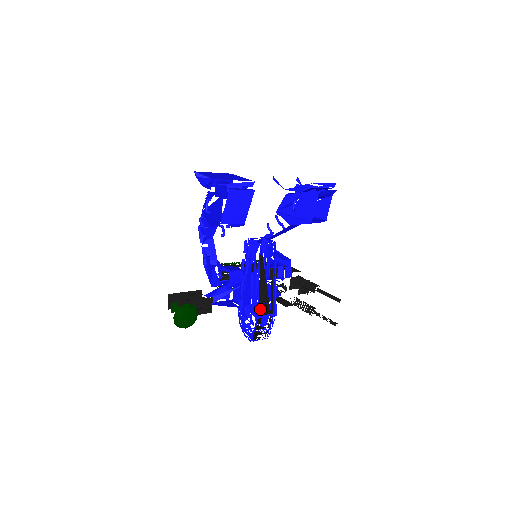
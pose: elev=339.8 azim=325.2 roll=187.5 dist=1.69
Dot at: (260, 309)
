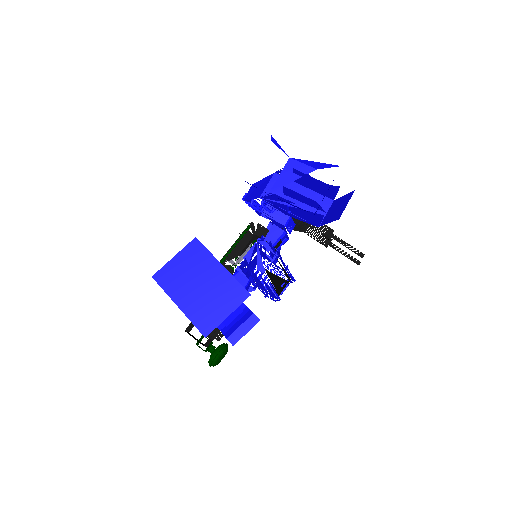
Dot at: (279, 291)
